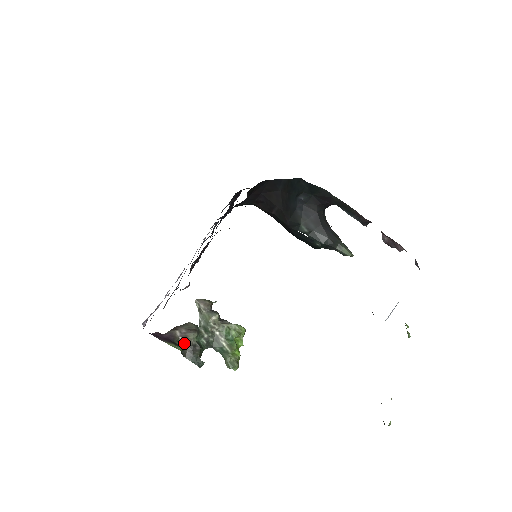
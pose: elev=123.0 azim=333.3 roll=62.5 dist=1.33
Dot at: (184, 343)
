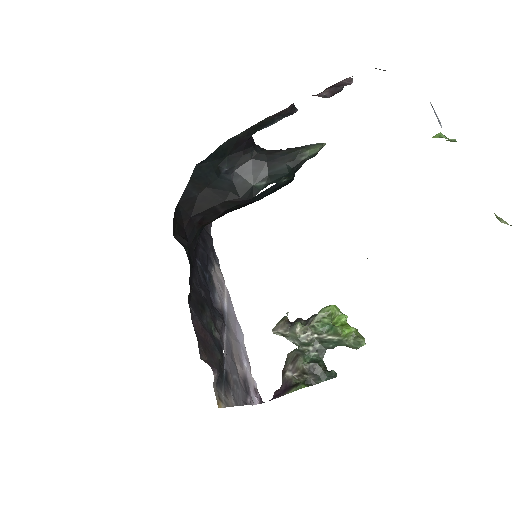
Dot at: (302, 375)
